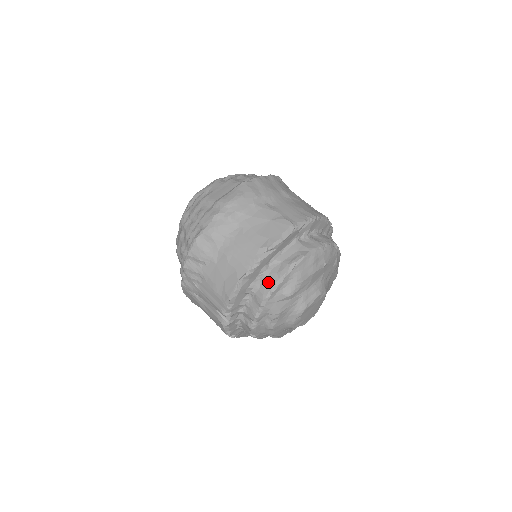
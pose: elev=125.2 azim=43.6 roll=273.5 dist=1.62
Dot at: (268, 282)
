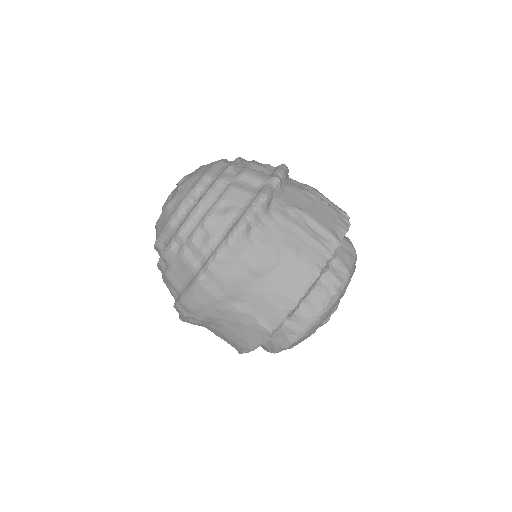
Dot at: (265, 348)
